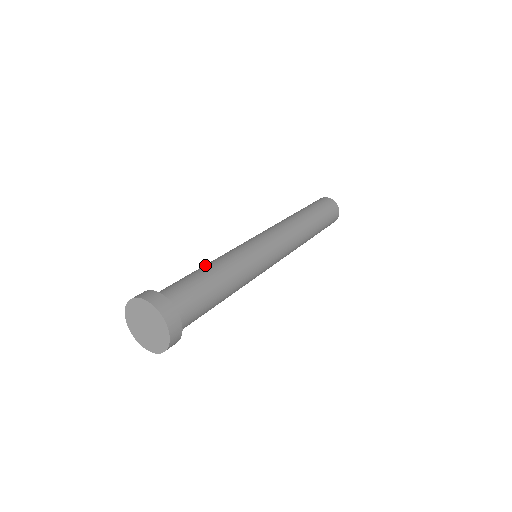
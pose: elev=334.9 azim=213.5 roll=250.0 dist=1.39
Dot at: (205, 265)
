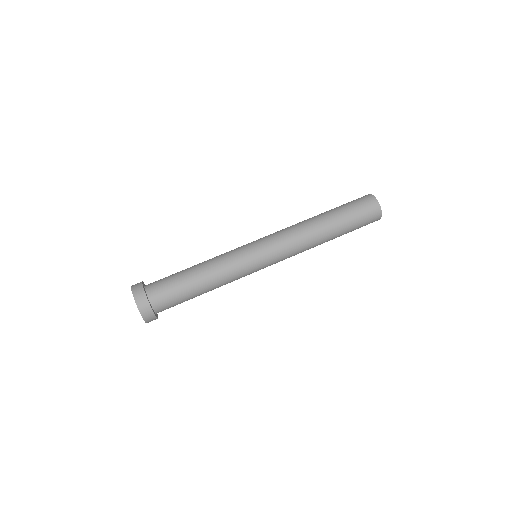
Dot at: (197, 264)
